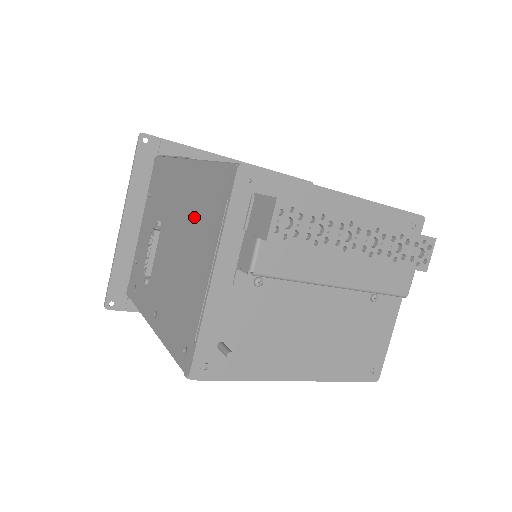
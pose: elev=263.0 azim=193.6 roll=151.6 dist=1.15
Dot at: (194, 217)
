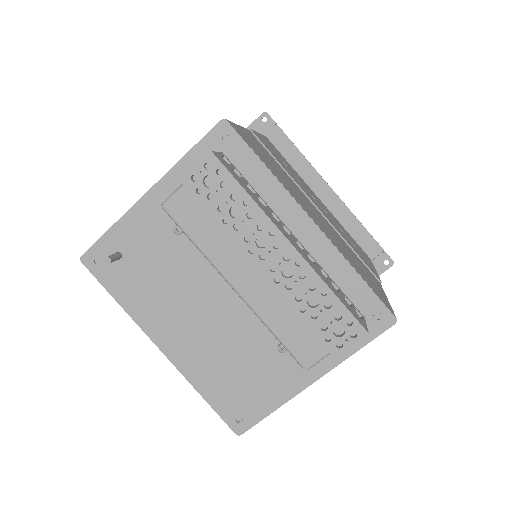
Dot at: occluded
